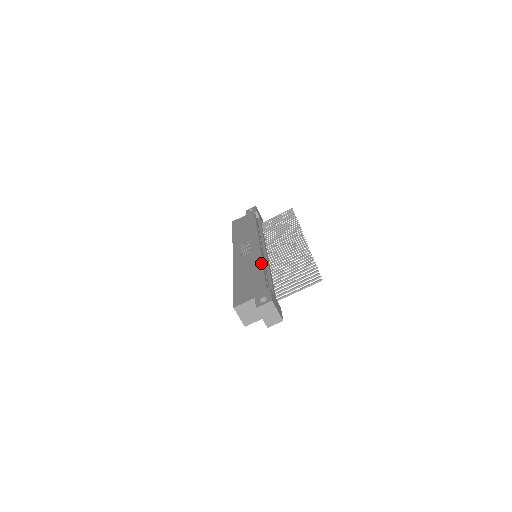
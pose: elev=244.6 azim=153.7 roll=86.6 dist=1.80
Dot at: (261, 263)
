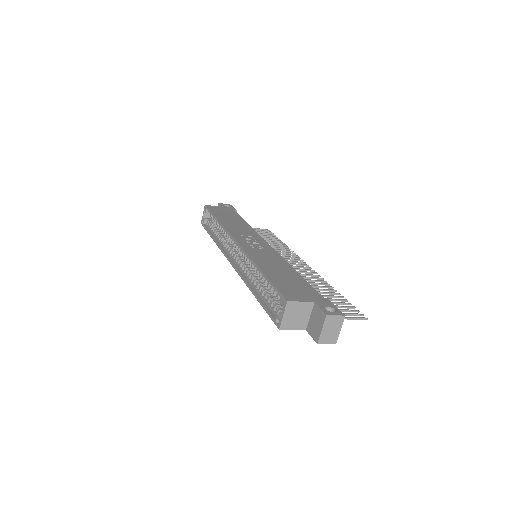
Dot at: (292, 267)
